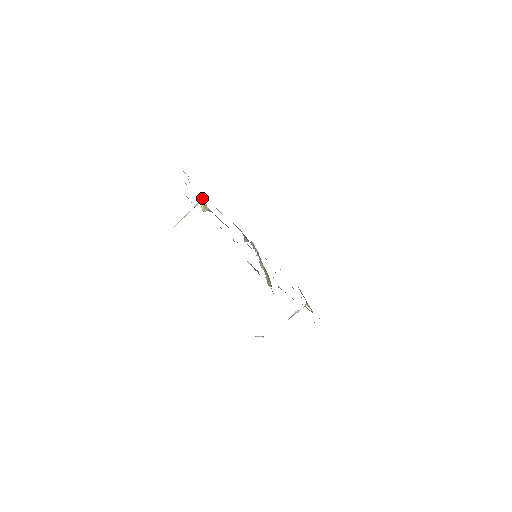
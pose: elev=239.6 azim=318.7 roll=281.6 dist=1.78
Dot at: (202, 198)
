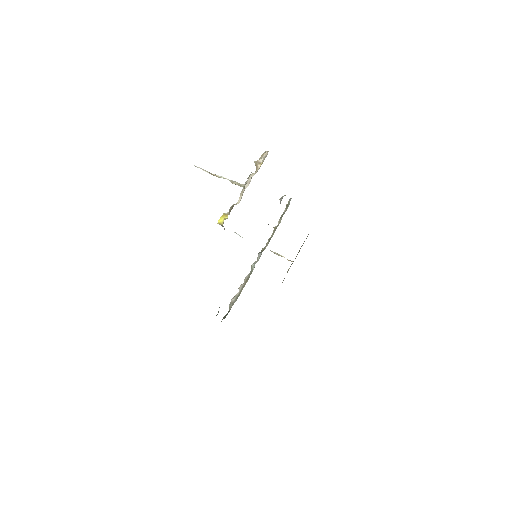
Dot at: (244, 186)
